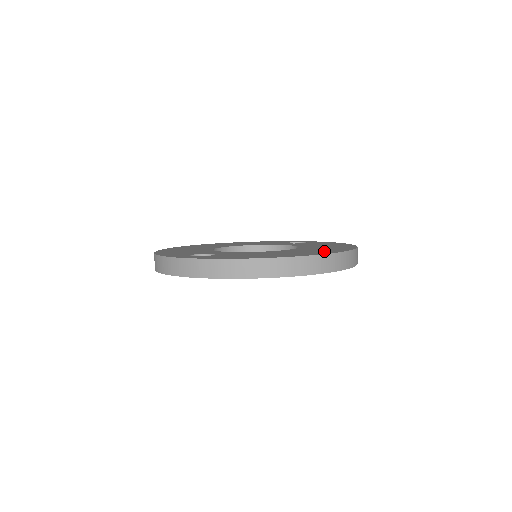
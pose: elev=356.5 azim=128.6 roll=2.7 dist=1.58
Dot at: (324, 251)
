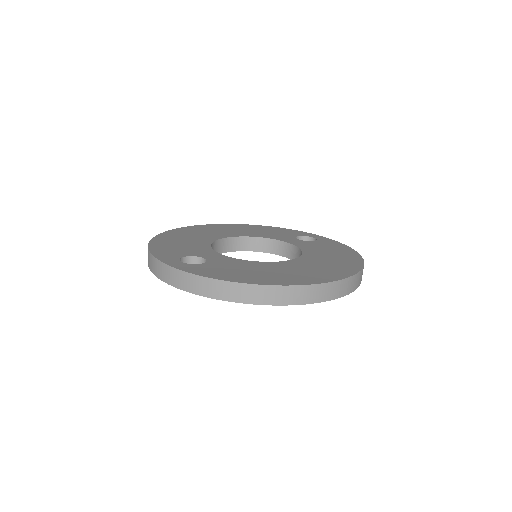
Dot at: (322, 274)
